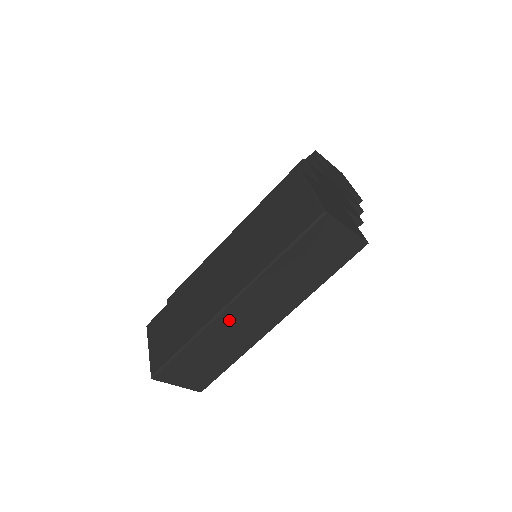
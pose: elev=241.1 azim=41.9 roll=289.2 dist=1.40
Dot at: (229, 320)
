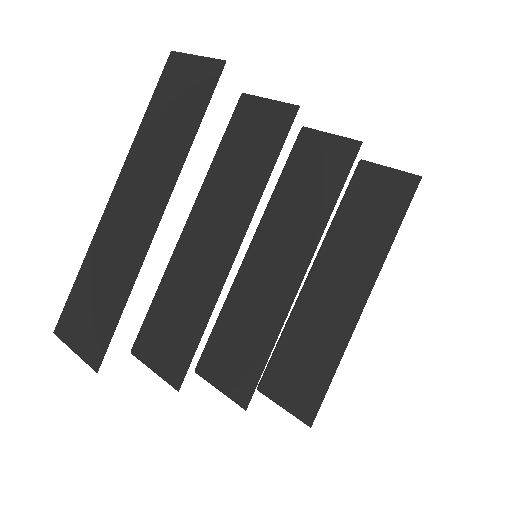
Dot at: (113, 219)
